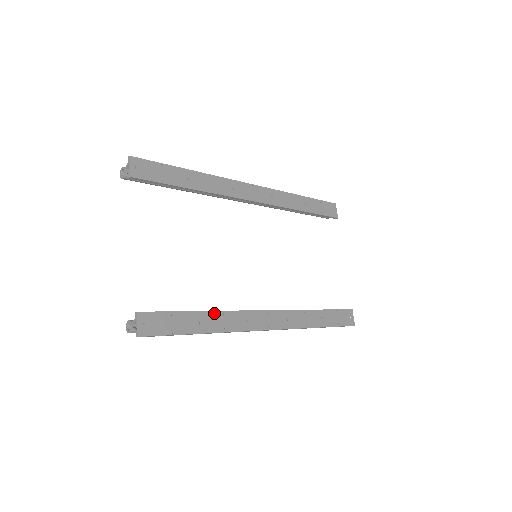
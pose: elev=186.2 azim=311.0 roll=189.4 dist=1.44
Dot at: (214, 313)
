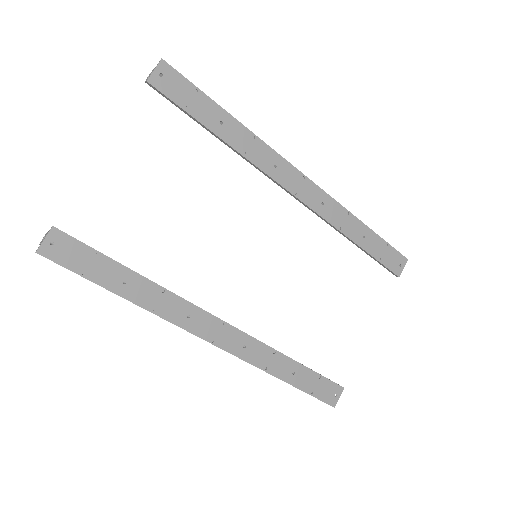
Dot at: (152, 284)
